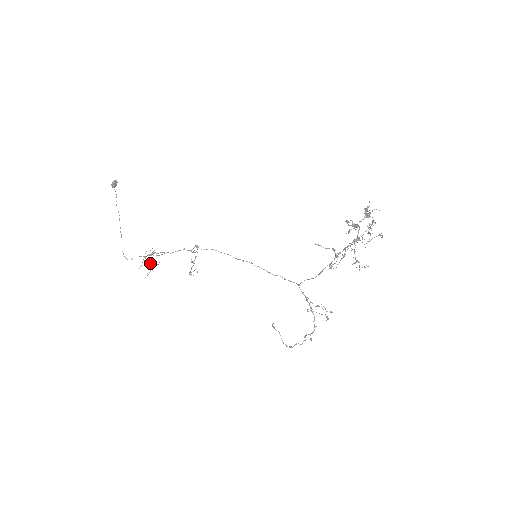
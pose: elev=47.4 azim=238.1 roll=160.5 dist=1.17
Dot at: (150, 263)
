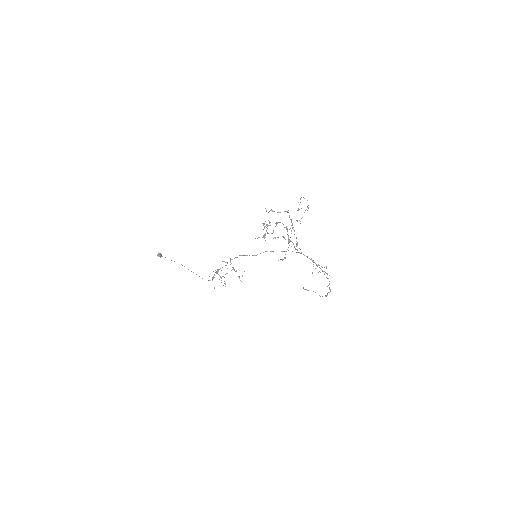
Dot at: occluded
